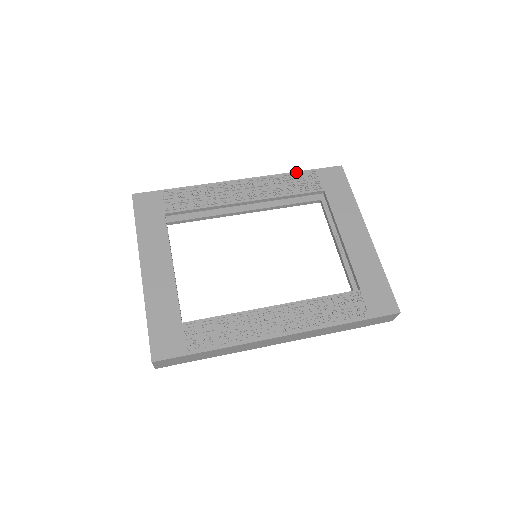
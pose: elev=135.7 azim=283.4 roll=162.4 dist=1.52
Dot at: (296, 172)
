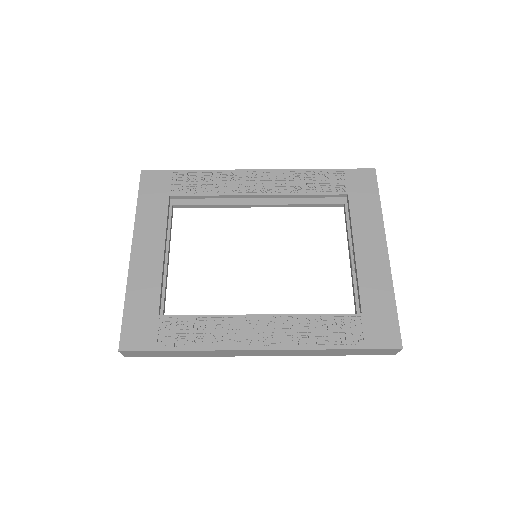
Dot at: (321, 169)
